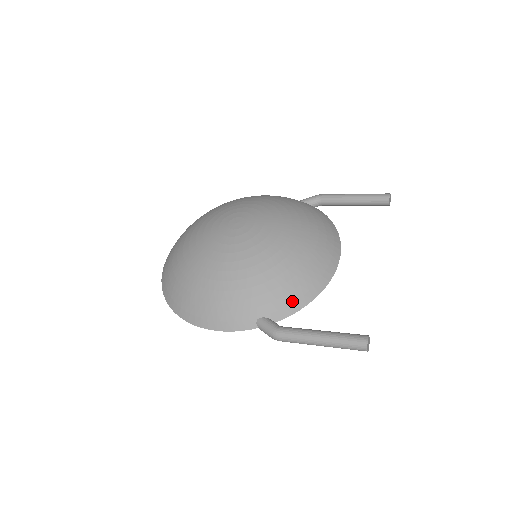
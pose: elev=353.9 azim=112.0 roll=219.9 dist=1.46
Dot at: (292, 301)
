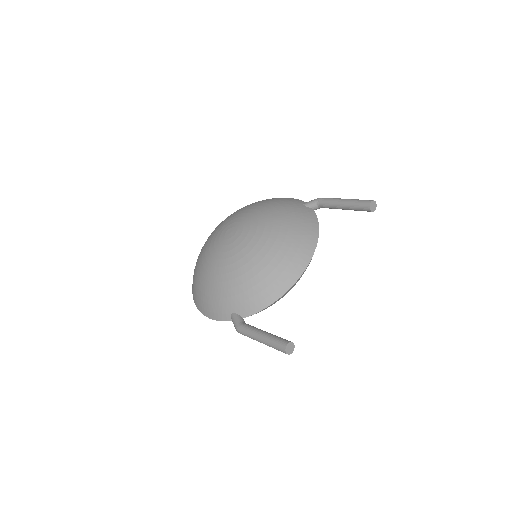
Dot at: (256, 303)
